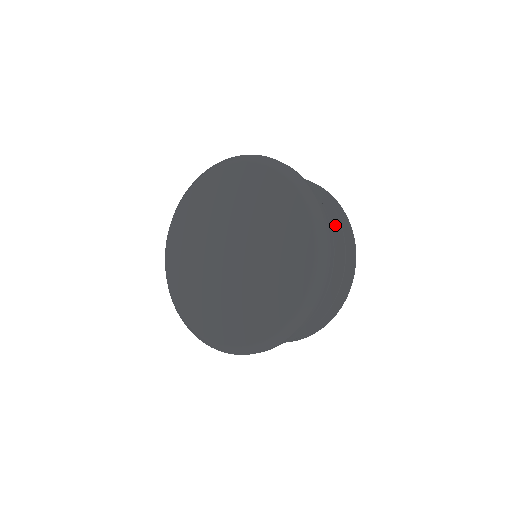
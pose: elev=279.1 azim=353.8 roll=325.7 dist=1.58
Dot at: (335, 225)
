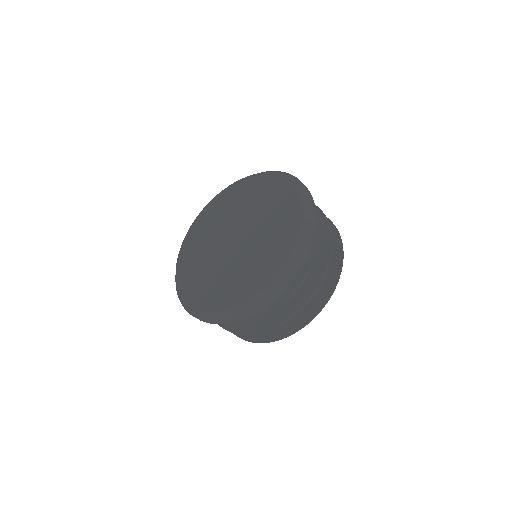
Dot at: (291, 312)
